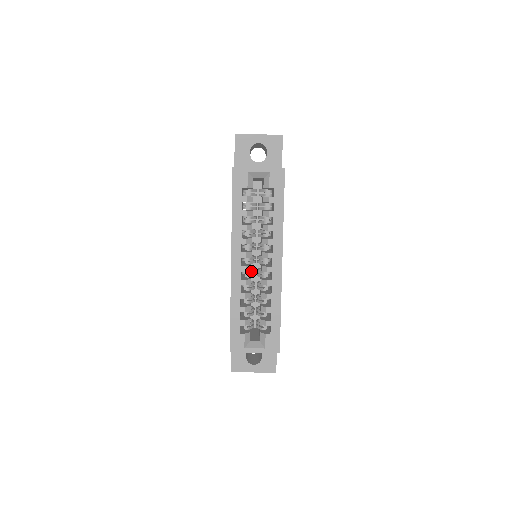
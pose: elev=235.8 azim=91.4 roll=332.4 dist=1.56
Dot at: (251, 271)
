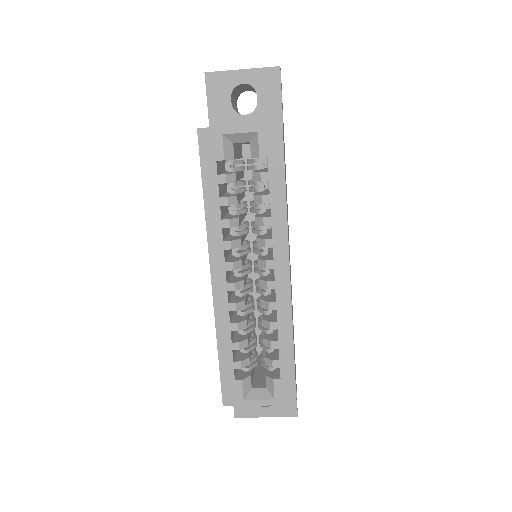
Dot at: (245, 286)
